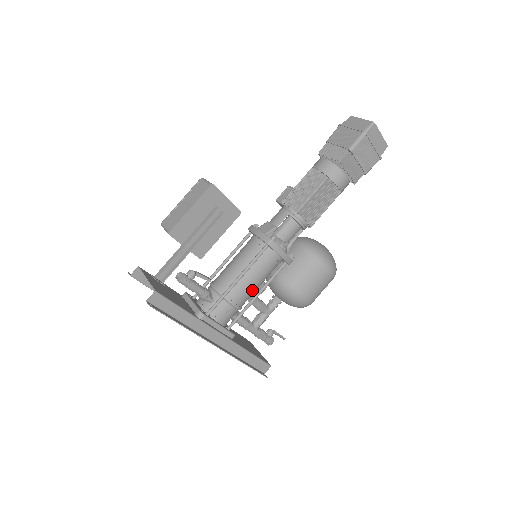
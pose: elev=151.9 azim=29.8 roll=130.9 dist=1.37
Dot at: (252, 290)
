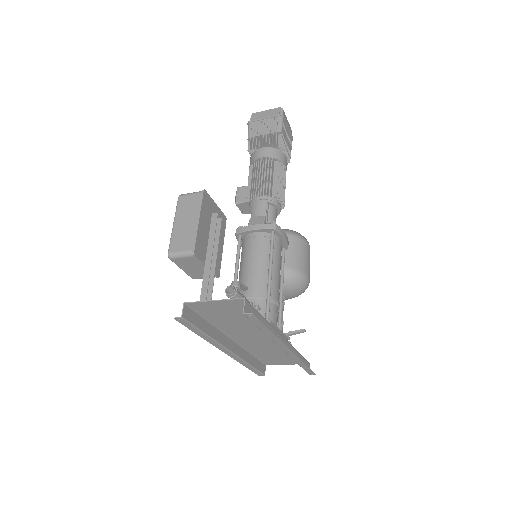
Dot at: (279, 283)
